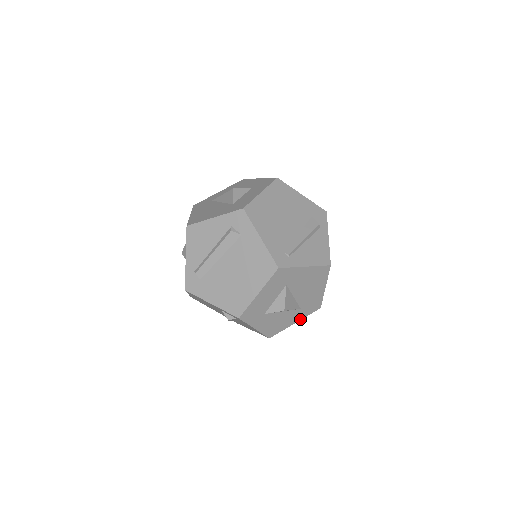
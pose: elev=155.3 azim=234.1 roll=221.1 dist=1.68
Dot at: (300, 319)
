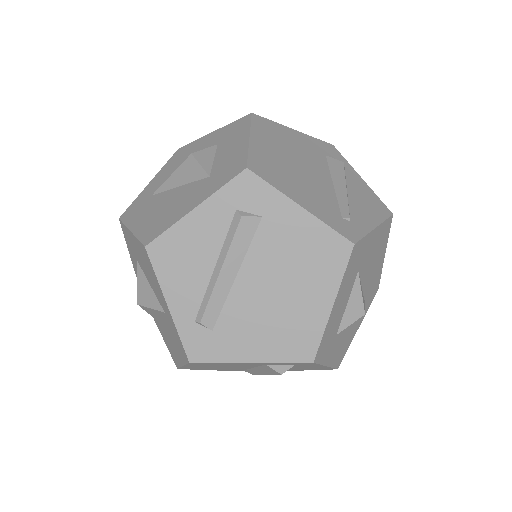
Dot at: (362, 318)
